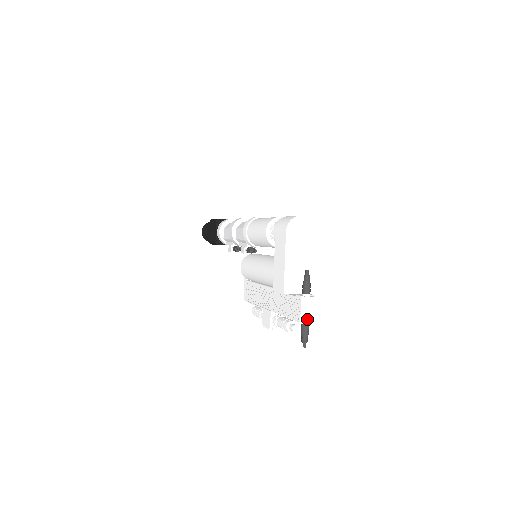
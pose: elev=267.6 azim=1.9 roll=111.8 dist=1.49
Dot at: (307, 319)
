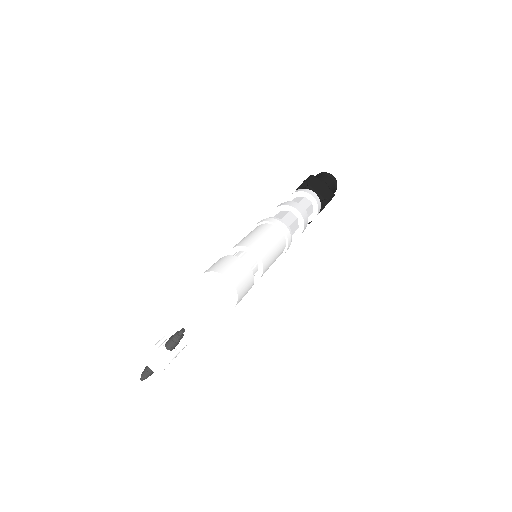
Dot at: (151, 365)
